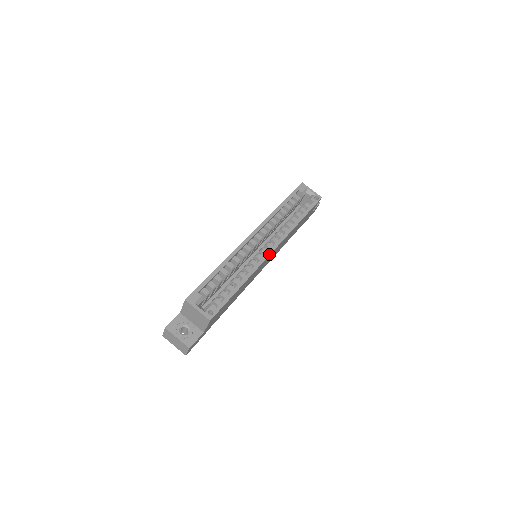
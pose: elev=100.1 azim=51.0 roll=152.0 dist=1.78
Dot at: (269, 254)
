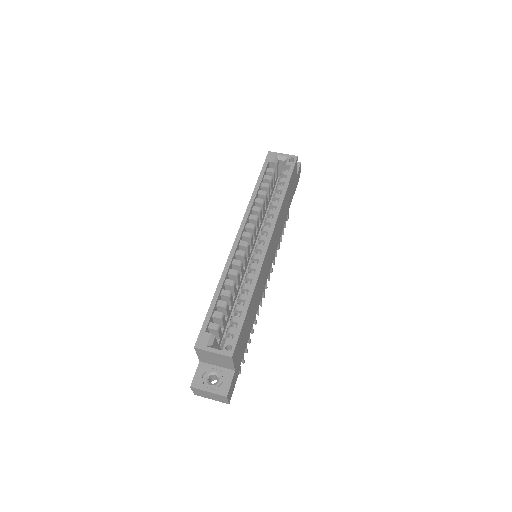
Dot at: (266, 248)
